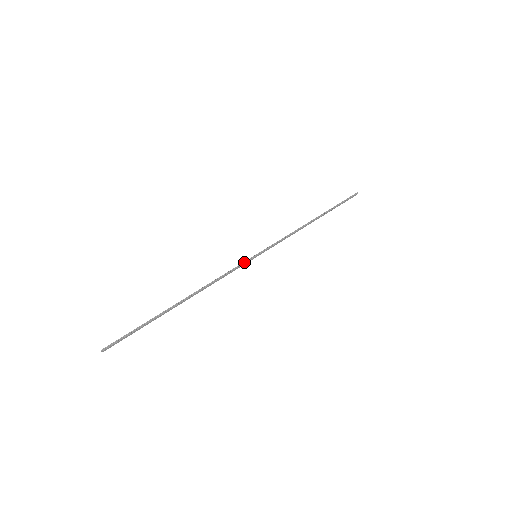
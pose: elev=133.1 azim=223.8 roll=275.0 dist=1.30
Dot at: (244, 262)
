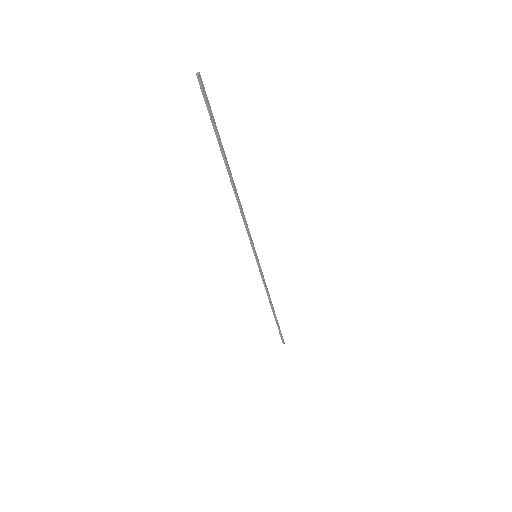
Dot at: (252, 244)
